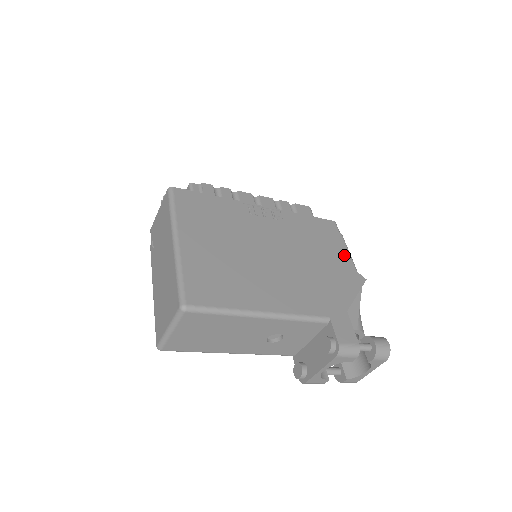
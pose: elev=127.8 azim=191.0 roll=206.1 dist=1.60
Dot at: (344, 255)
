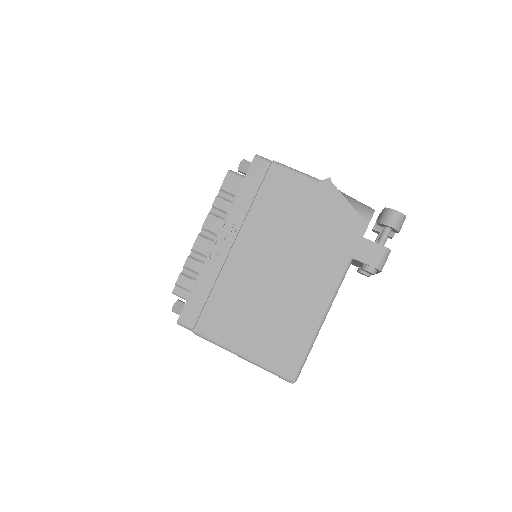
Dot at: (296, 182)
